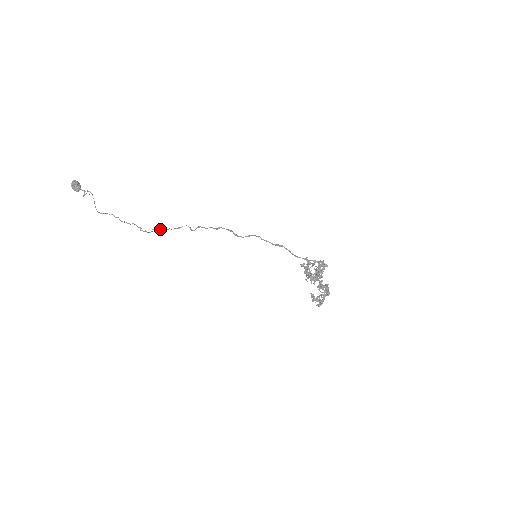
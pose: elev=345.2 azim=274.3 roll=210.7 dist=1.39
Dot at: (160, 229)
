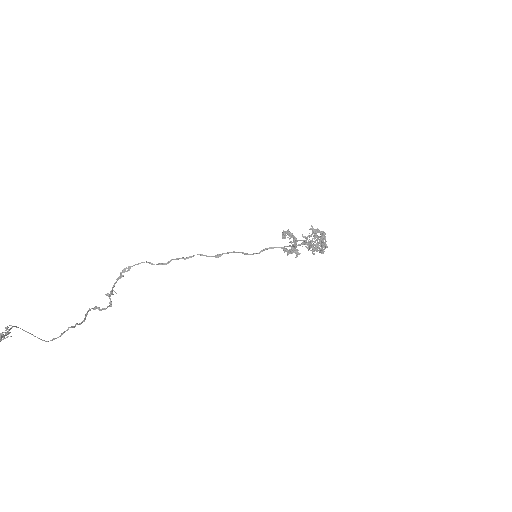
Dot at: (112, 288)
